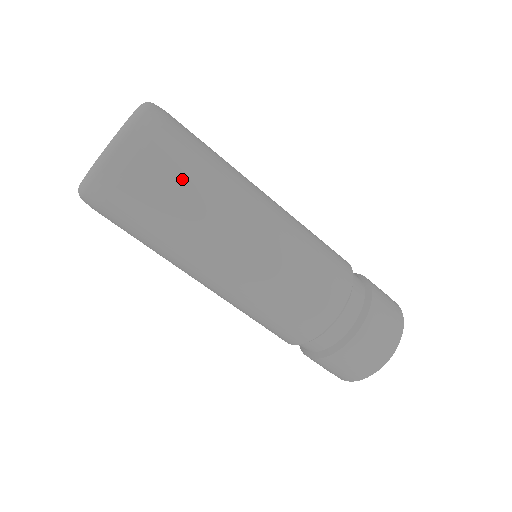
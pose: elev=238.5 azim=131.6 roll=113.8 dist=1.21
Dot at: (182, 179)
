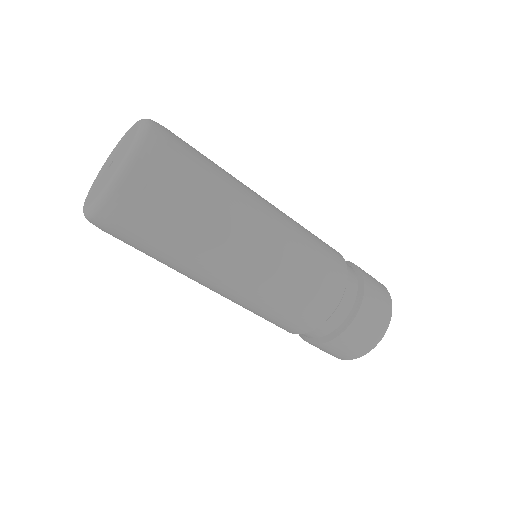
Dot at: (172, 226)
